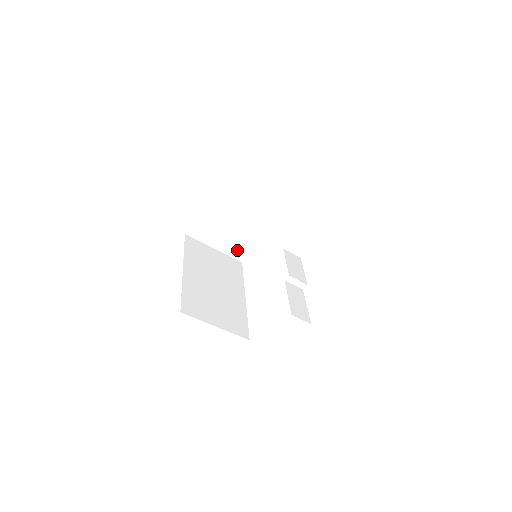
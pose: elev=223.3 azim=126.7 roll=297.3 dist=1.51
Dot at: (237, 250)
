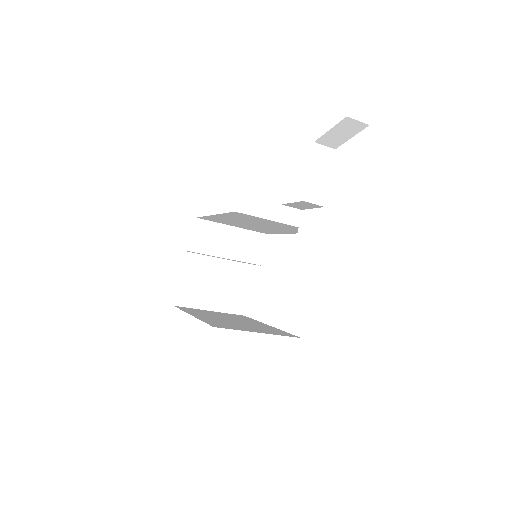
Dot at: (233, 302)
